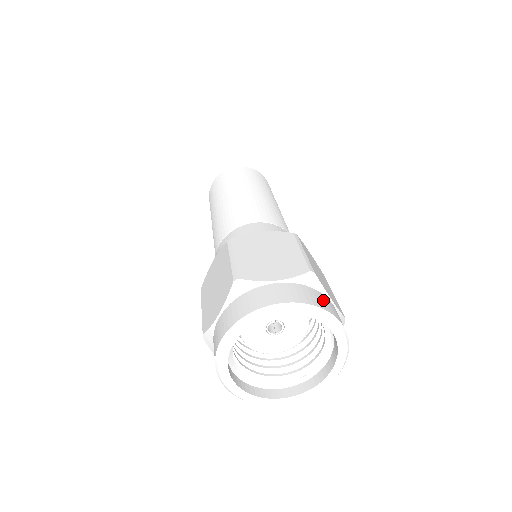
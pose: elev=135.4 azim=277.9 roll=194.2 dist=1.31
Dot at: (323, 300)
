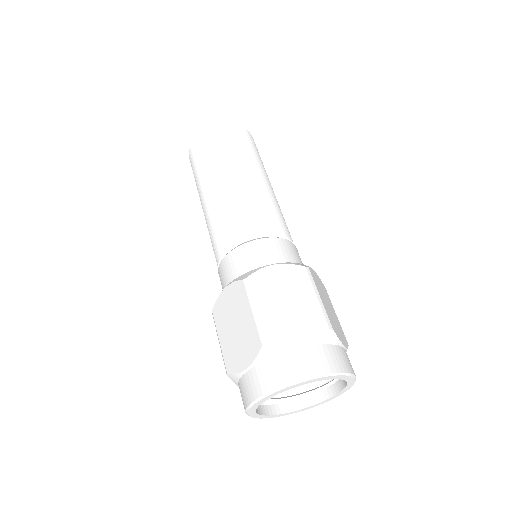
Dot at: (340, 357)
